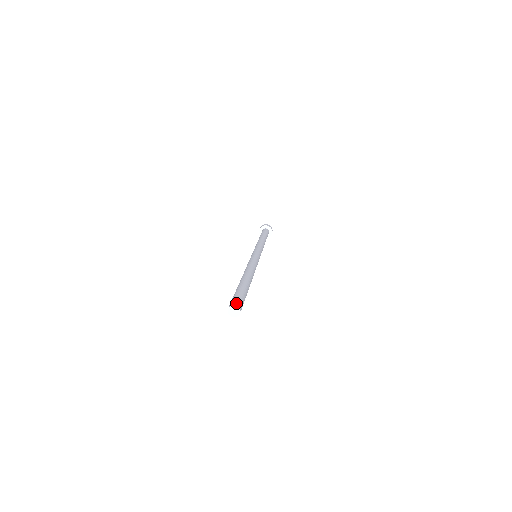
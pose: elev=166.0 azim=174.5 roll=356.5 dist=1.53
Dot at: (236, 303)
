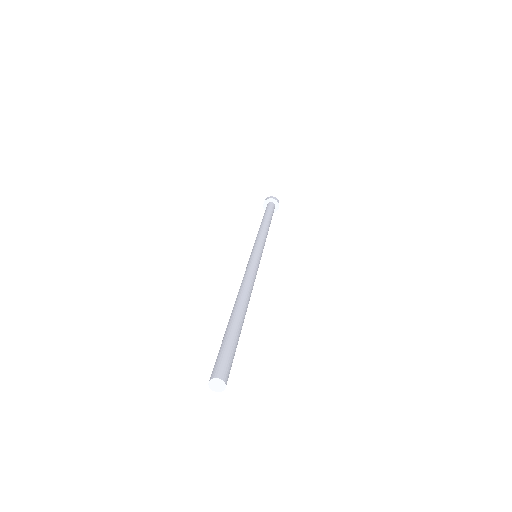
Dot at: (222, 374)
